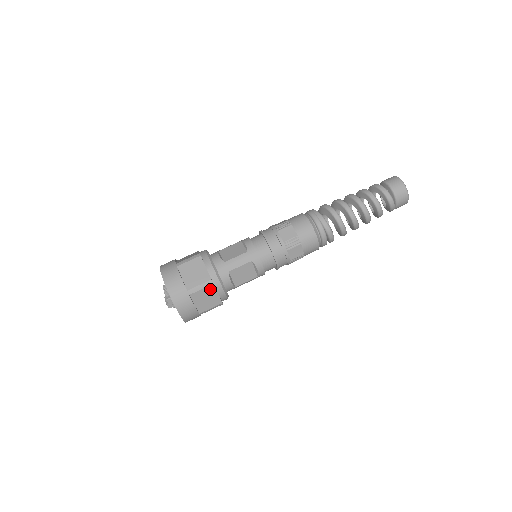
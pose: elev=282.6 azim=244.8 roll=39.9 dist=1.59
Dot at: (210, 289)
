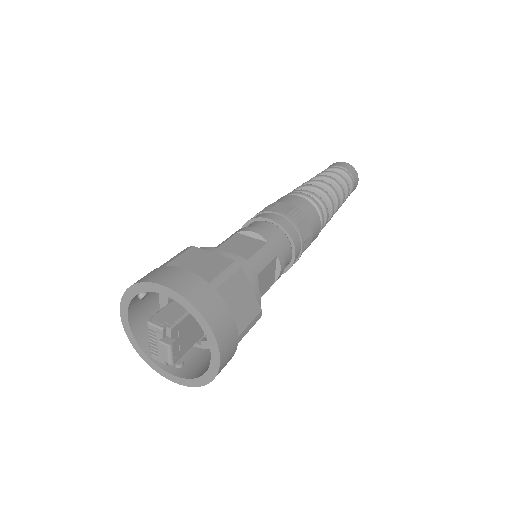
Dot at: (194, 253)
